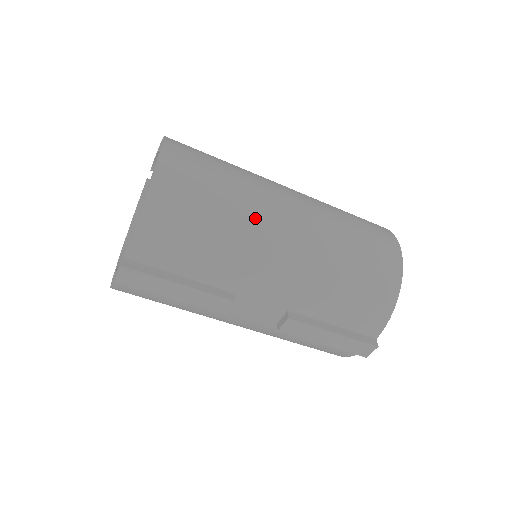
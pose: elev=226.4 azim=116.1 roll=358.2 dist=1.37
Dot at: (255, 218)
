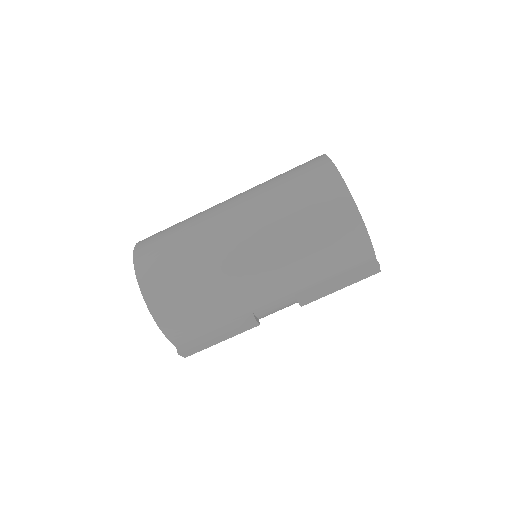
Dot at: (220, 269)
